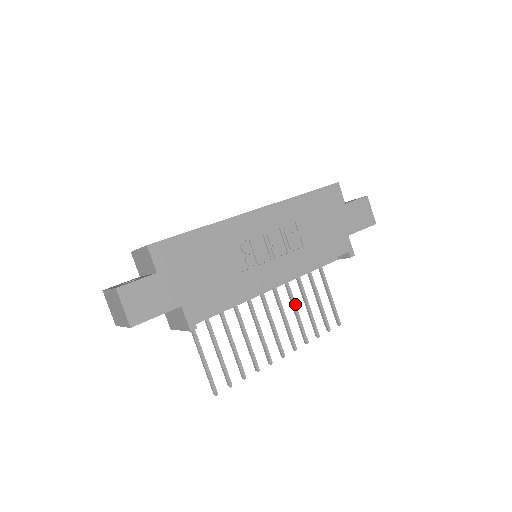
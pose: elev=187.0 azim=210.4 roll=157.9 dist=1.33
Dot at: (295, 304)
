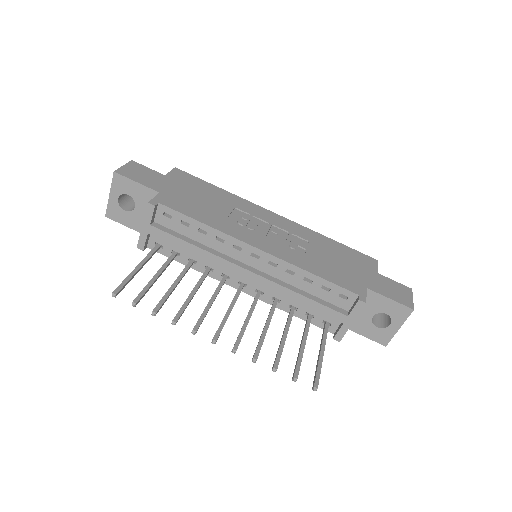
Dot at: (269, 323)
